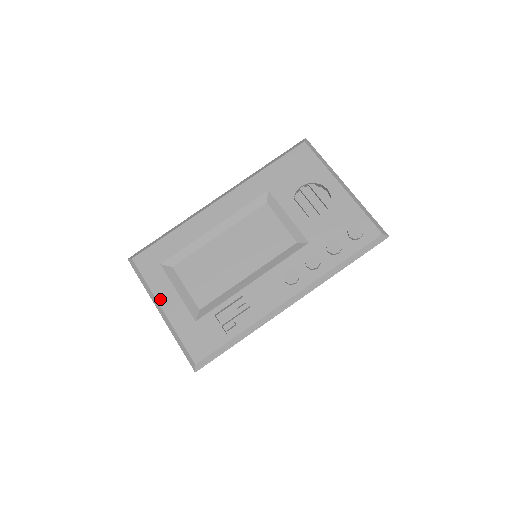
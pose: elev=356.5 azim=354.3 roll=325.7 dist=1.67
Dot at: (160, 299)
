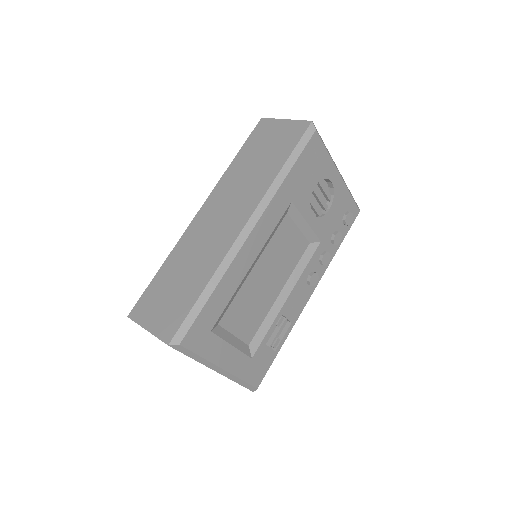
Dot at: (219, 363)
